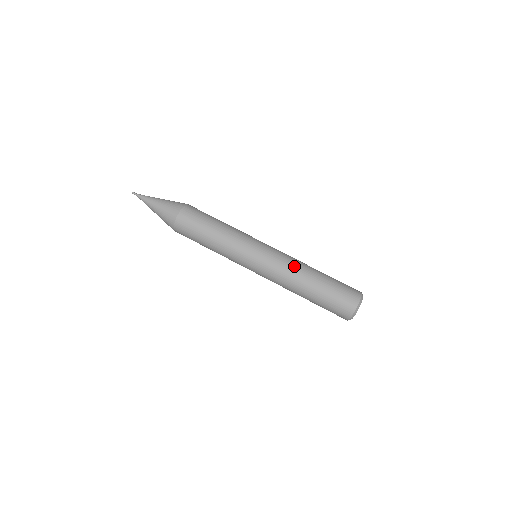
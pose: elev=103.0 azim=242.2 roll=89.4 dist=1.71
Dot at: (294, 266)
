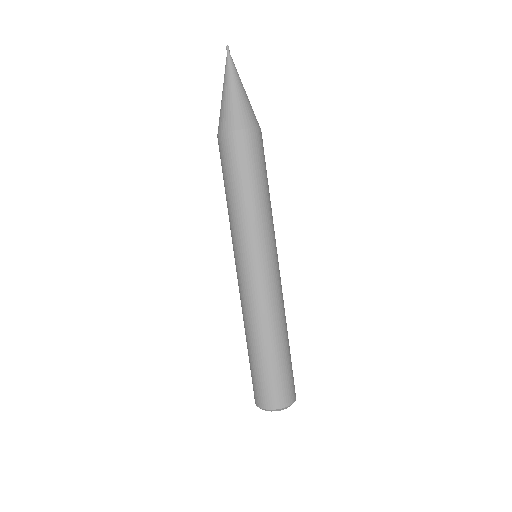
Dot at: (282, 309)
